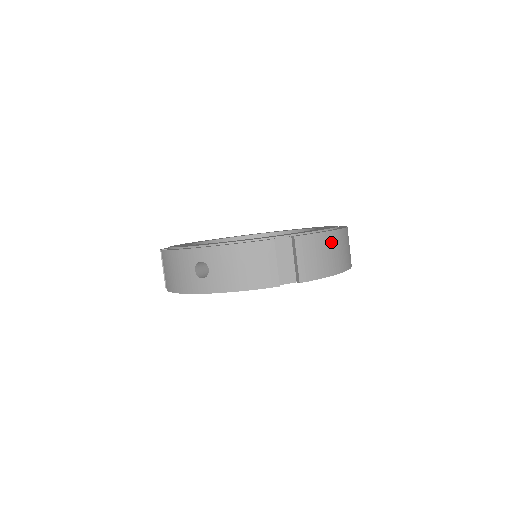
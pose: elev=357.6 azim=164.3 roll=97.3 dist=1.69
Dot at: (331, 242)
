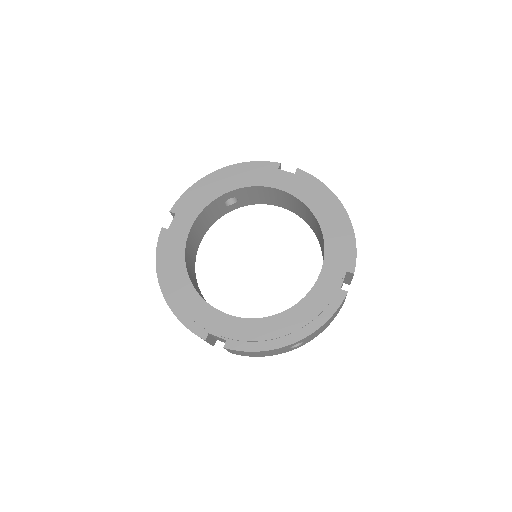
Dot at: occluded
